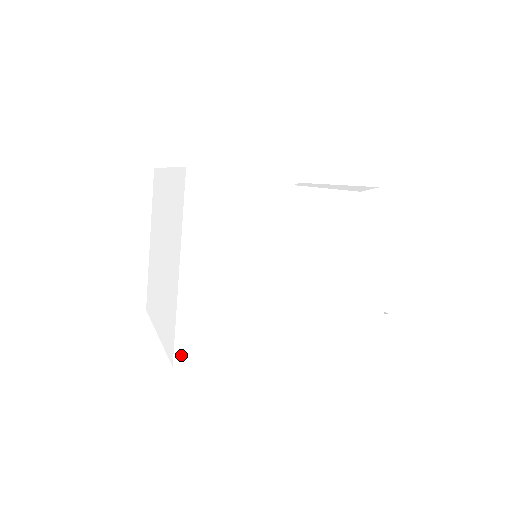
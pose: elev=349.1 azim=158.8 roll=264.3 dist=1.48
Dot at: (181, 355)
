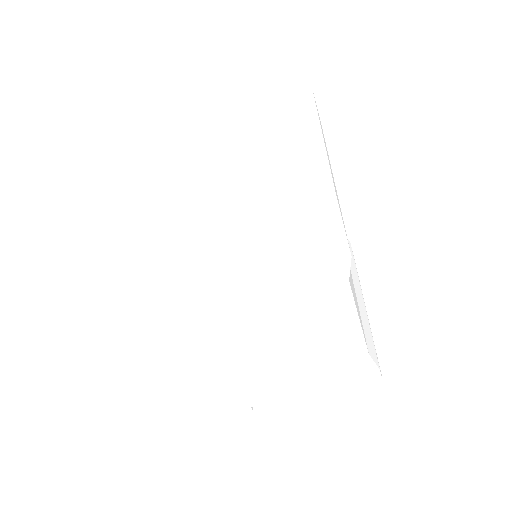
Dot at: (337, 199)
